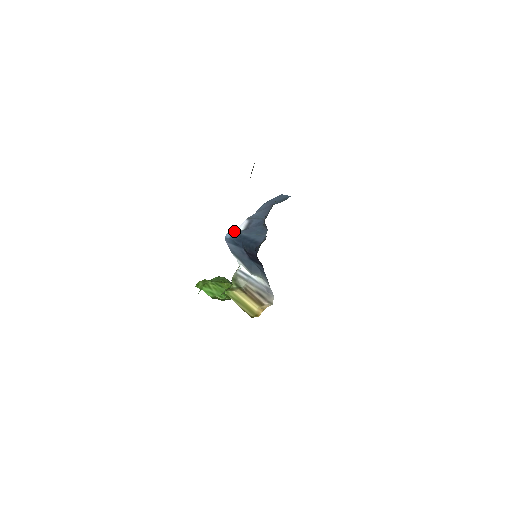
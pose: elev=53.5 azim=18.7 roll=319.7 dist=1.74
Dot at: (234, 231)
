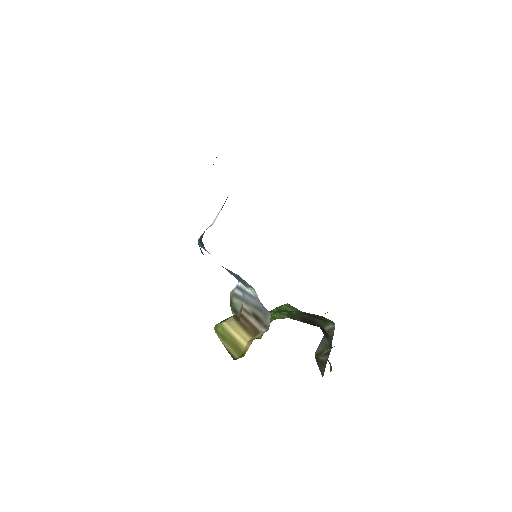
Dot at: occluded
